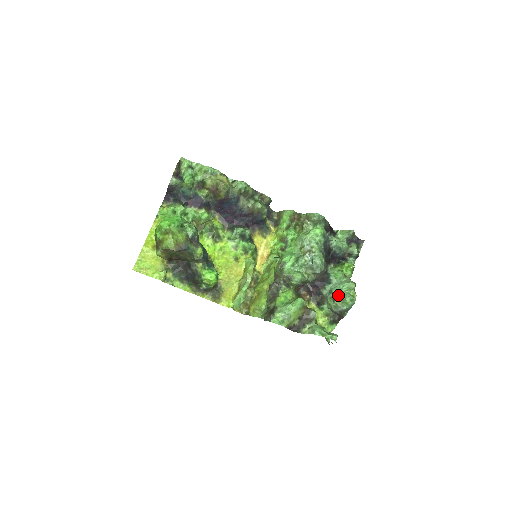
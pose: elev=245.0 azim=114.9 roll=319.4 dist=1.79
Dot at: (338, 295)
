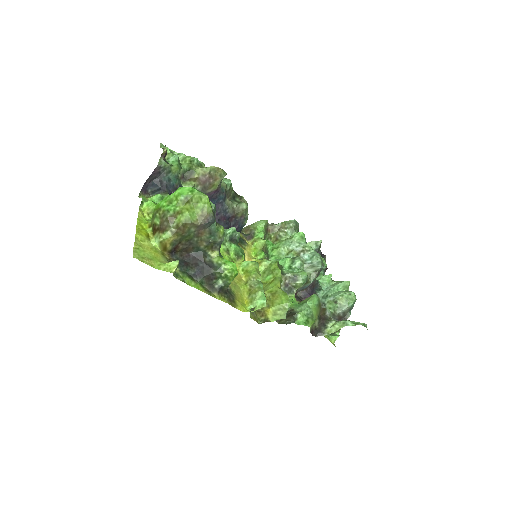
Dot at: (339, 294)
